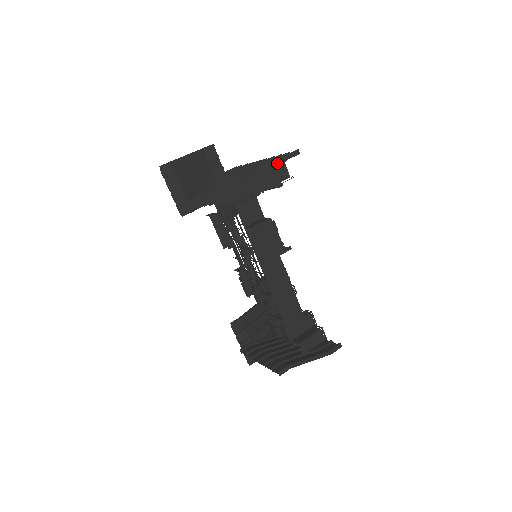
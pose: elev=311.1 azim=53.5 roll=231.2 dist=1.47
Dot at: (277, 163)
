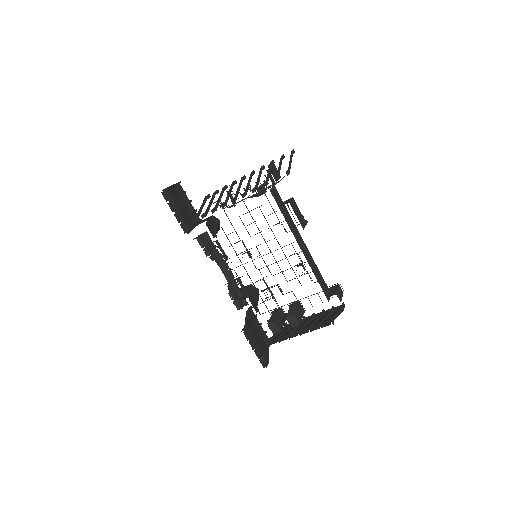
Dot at: (290, 155)
